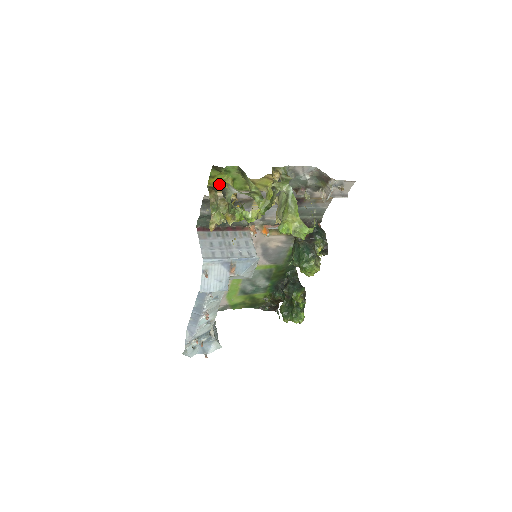
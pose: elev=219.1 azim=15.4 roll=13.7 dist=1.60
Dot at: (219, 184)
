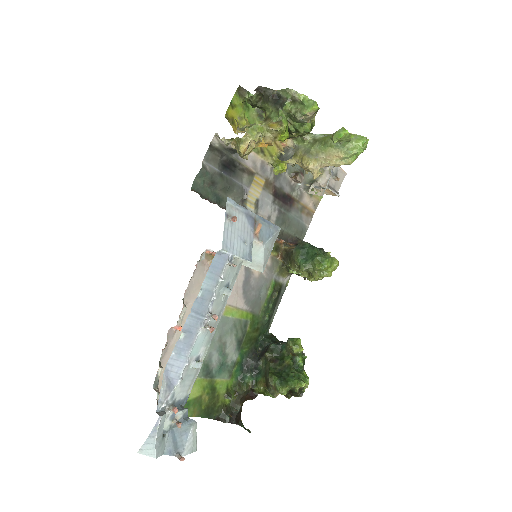
Dot at: (260, 87)
